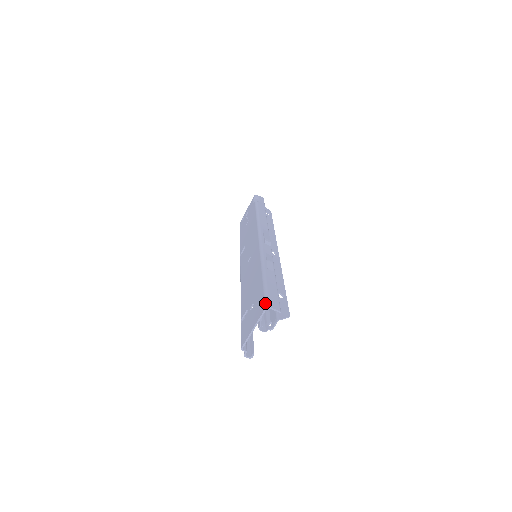
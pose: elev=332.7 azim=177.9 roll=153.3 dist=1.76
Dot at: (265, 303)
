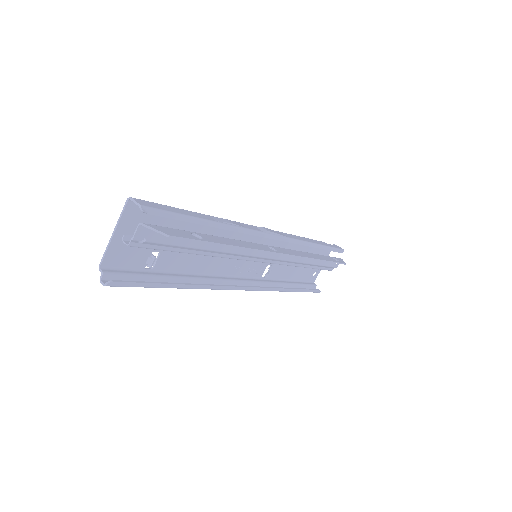
Dot at: occluded
